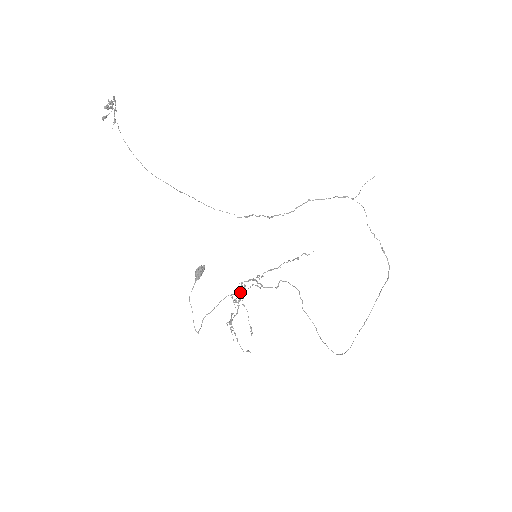
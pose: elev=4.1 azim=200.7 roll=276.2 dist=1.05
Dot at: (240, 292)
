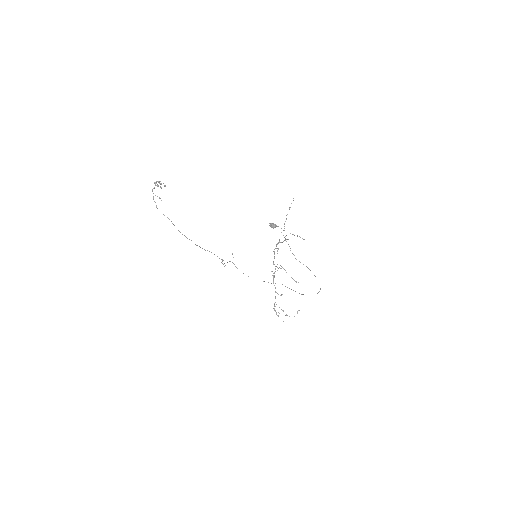
Dot at: (274, 264)
